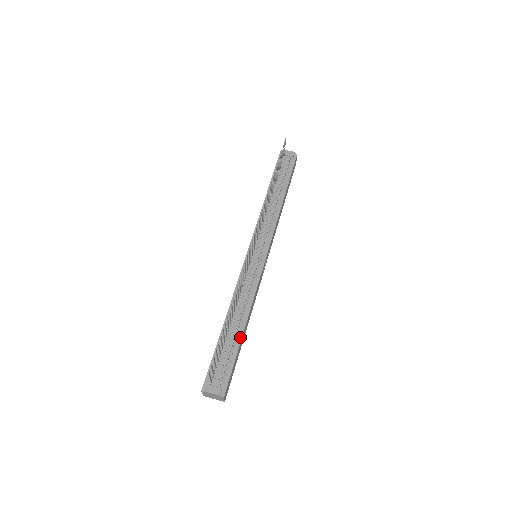
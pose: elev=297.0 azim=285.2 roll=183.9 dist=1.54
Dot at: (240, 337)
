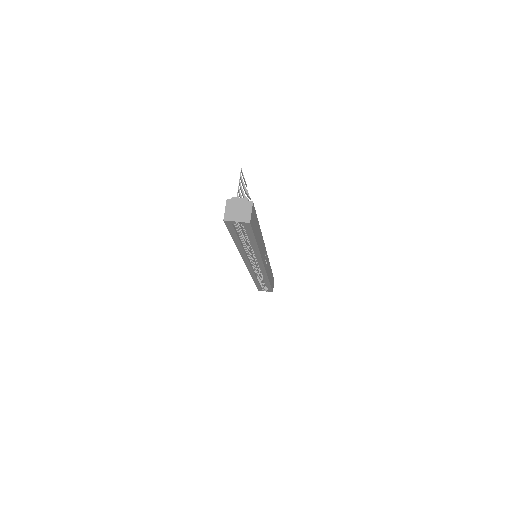
Dot at: occluded
